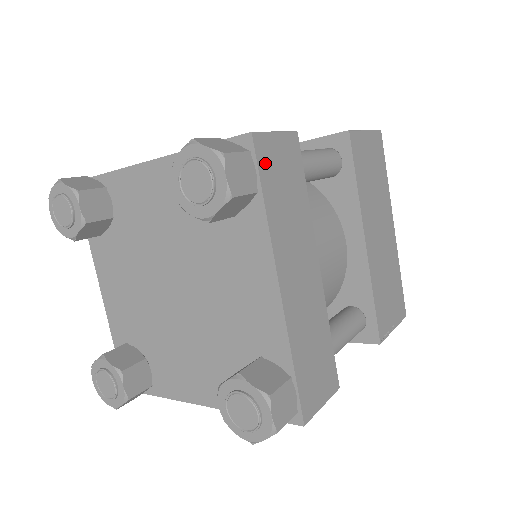
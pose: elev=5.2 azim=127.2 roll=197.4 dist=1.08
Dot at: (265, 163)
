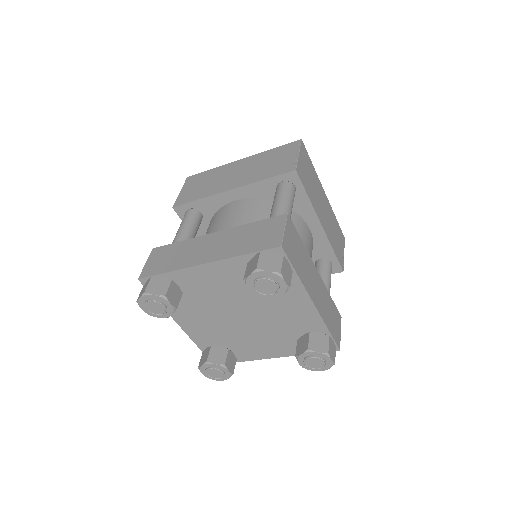
Dot at: (289, 253)
